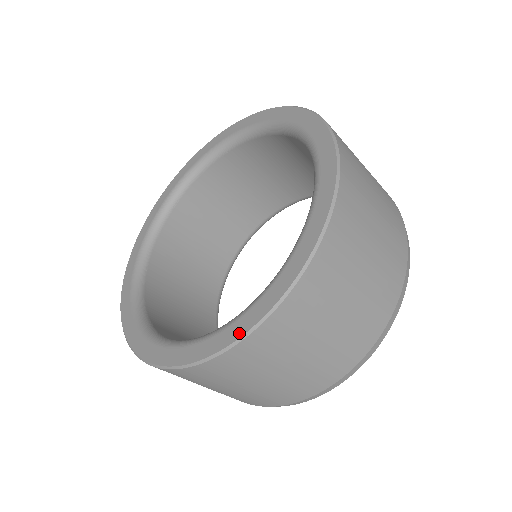
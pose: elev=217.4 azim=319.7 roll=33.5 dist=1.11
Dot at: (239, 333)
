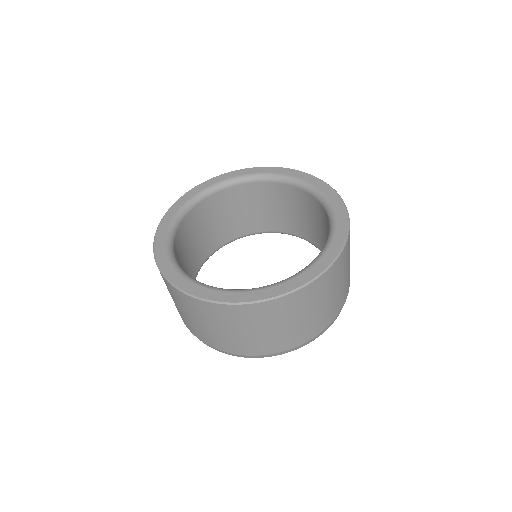
Dot at: (298, 285)
